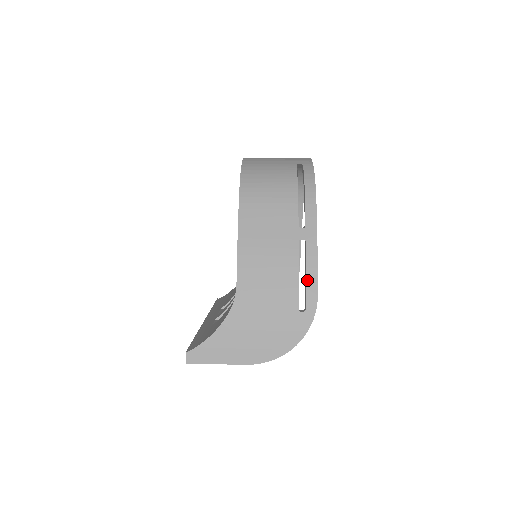
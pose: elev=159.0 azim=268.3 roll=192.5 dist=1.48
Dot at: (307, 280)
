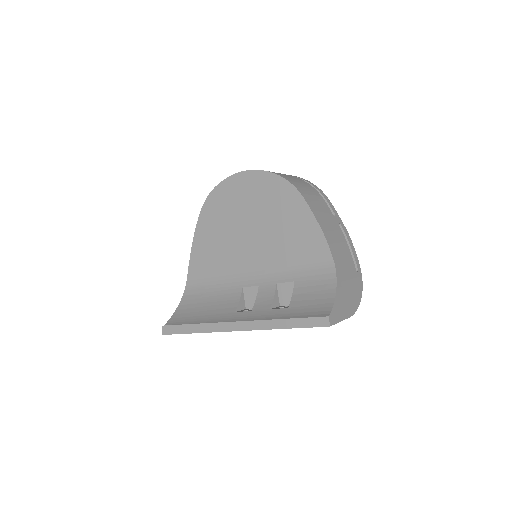
Dot at: (352, 250)
